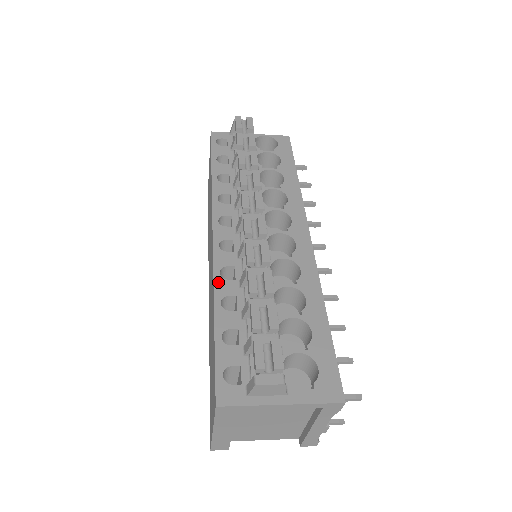
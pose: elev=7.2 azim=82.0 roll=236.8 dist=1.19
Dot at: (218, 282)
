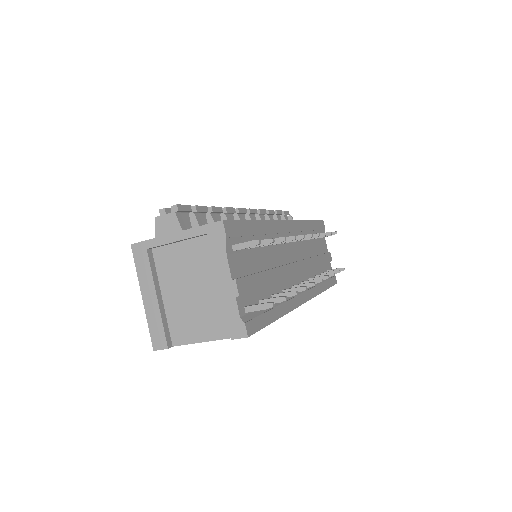
Dot at: occluded
